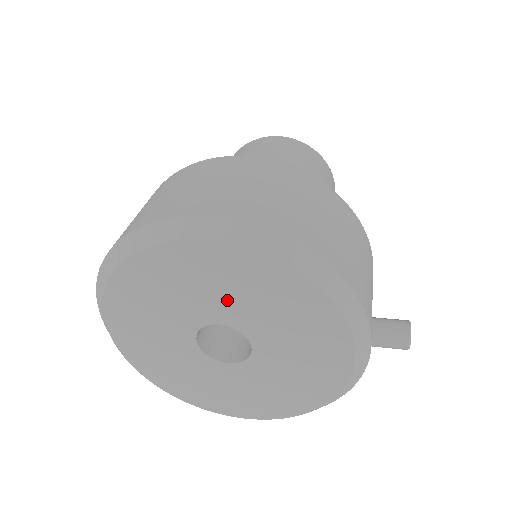
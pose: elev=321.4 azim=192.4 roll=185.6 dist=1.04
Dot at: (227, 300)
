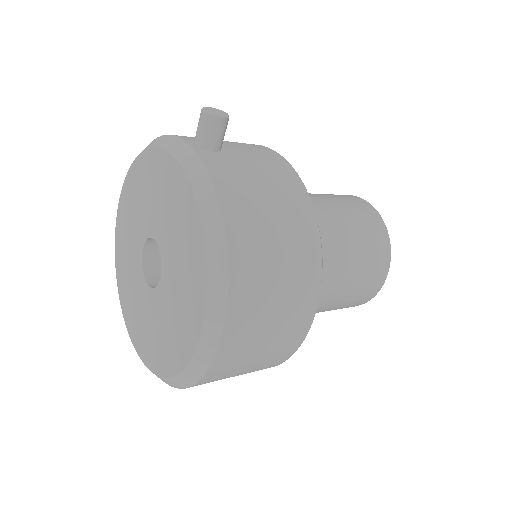
Dot at: (135, 227)
